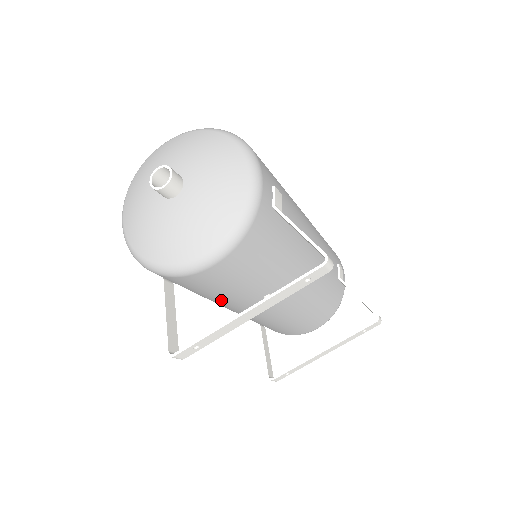
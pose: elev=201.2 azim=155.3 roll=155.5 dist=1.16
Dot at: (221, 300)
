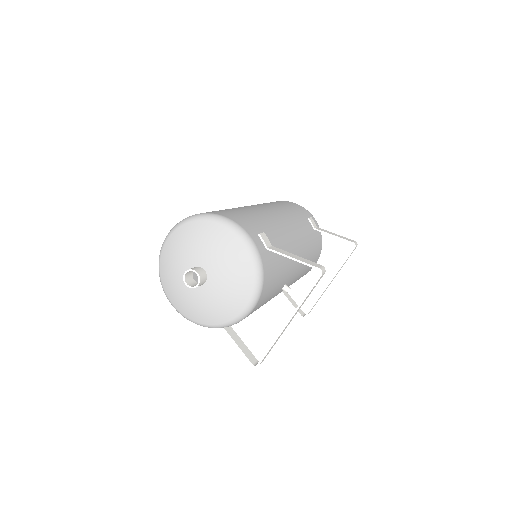
Dot at: occluded
